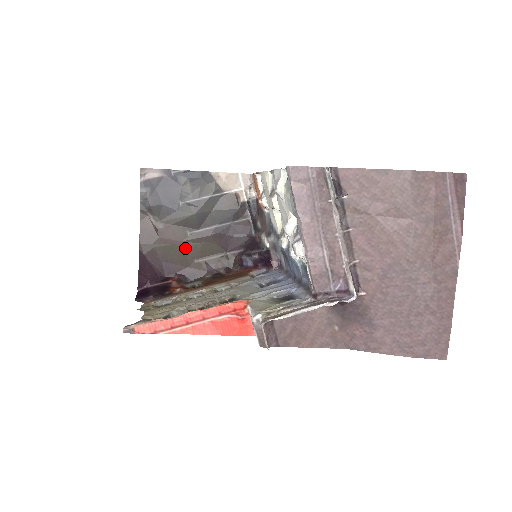
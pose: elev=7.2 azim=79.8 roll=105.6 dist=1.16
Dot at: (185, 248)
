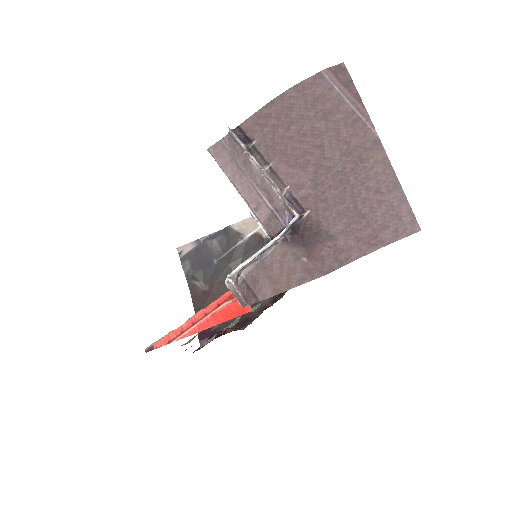
Dot at: occluded
